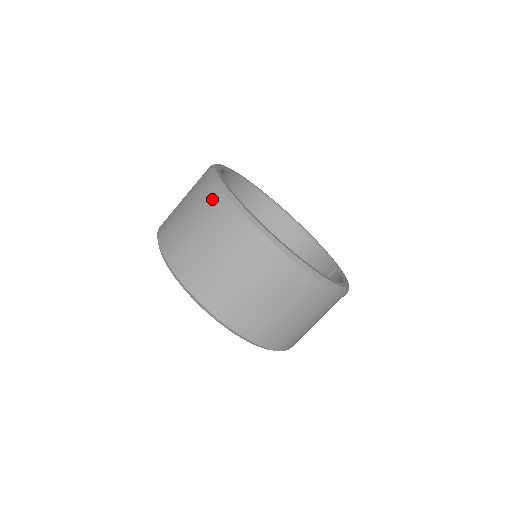
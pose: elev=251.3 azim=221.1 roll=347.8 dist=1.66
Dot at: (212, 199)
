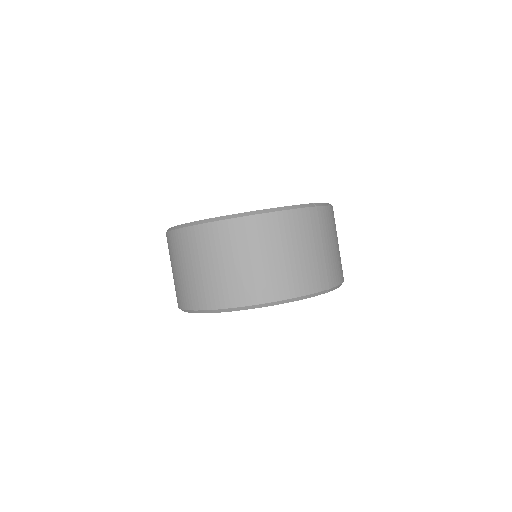
Dot at: occluded
